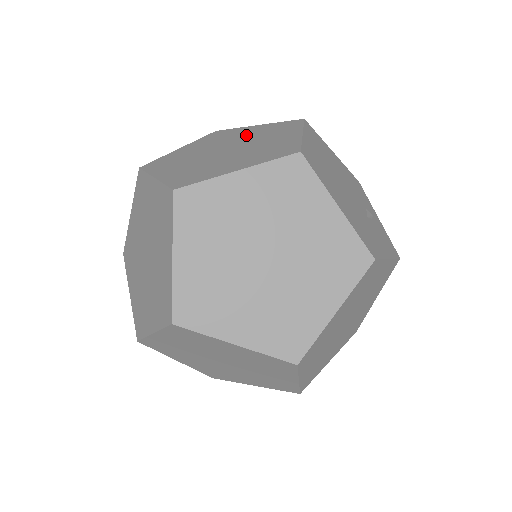
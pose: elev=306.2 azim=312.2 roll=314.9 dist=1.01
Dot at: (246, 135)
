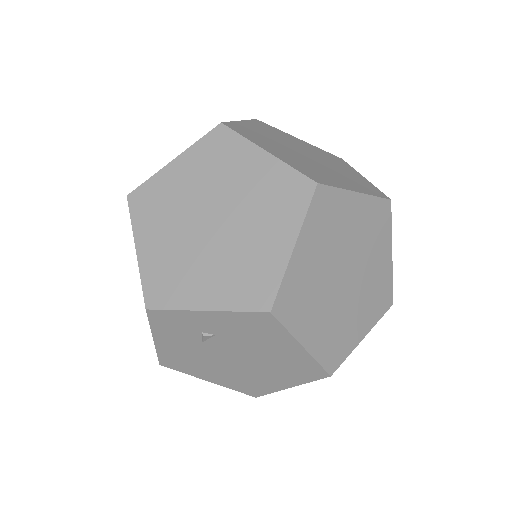
Dot at: occluded
